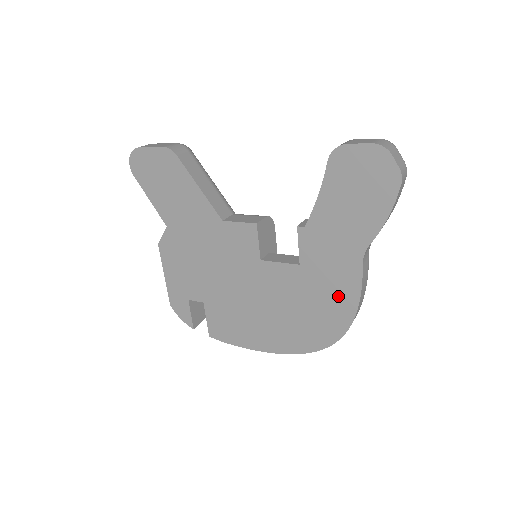
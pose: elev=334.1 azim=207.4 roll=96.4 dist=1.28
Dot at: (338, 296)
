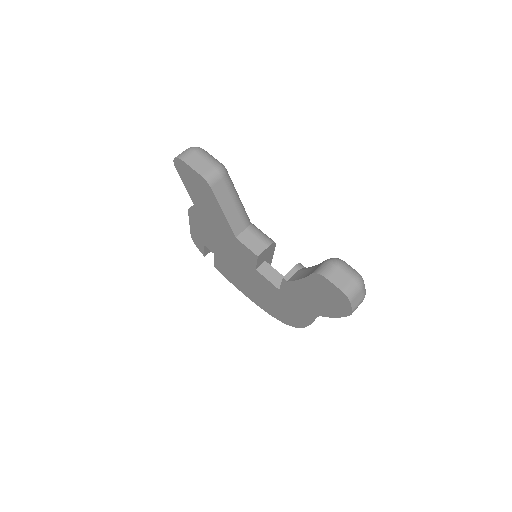
Dot at: (297, 315)
